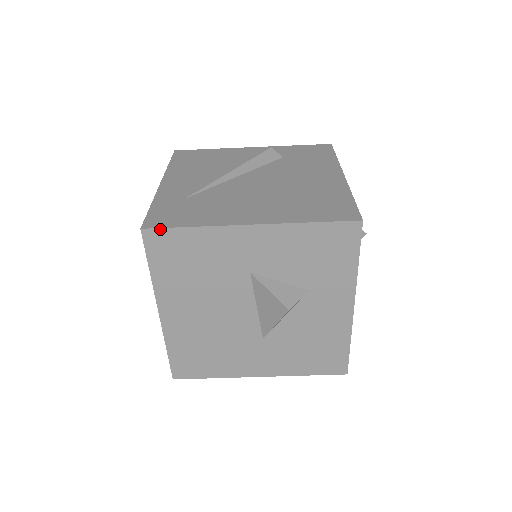
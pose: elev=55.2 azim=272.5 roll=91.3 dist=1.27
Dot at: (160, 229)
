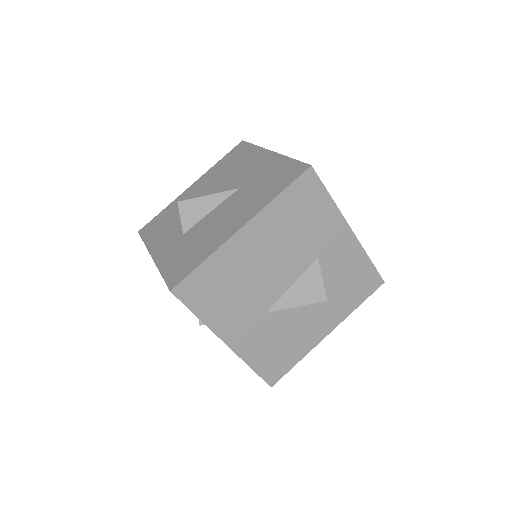
Dot at: (318, 178)
